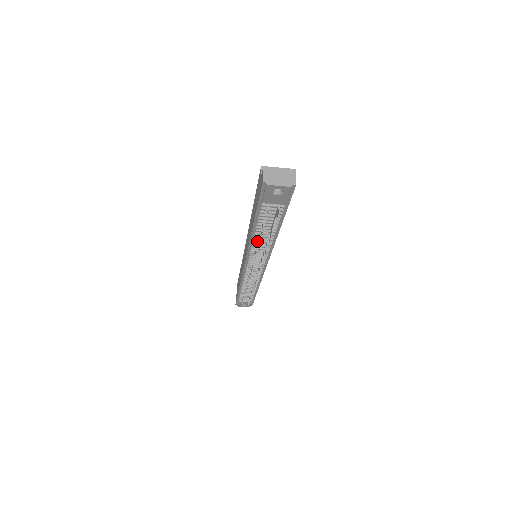
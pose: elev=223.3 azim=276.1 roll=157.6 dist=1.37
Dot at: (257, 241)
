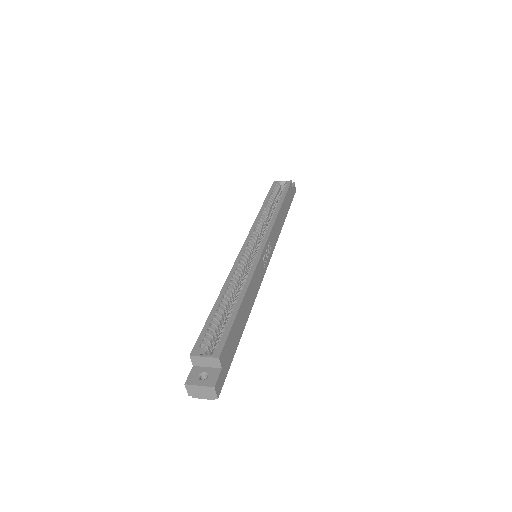
Dot at: occluded
